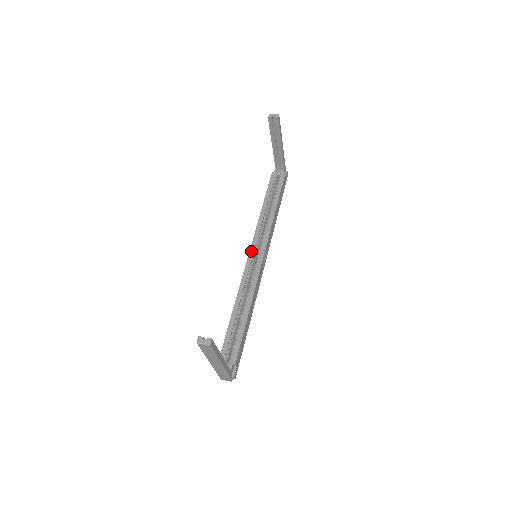
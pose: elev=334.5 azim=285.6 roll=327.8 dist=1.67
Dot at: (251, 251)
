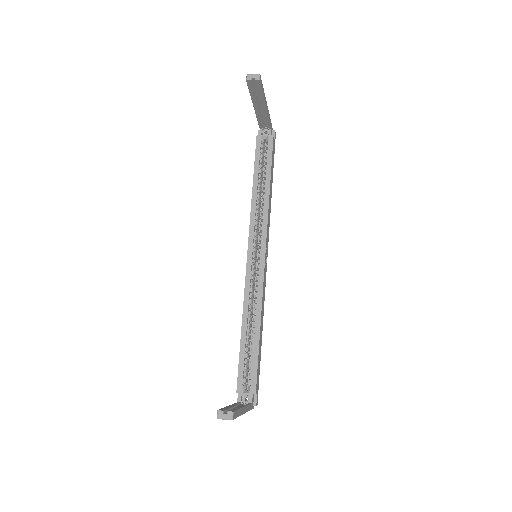
Dot at: (249, 251)
